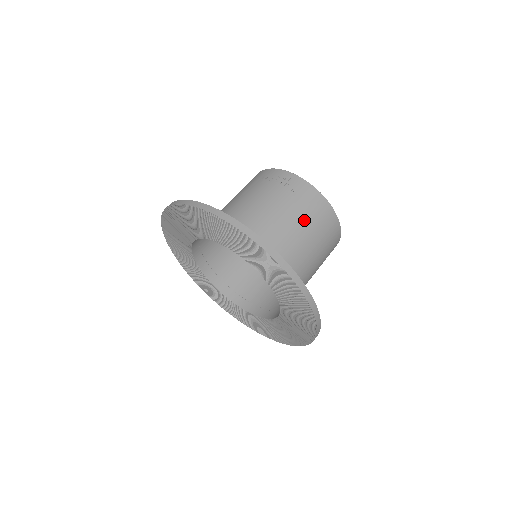
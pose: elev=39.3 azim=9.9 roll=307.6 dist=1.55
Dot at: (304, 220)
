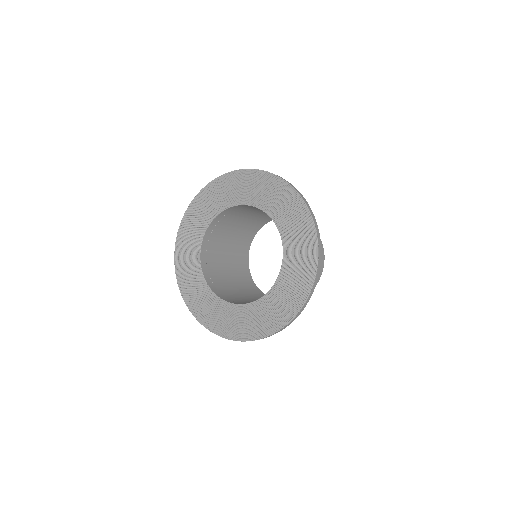
Dot at: occluded
